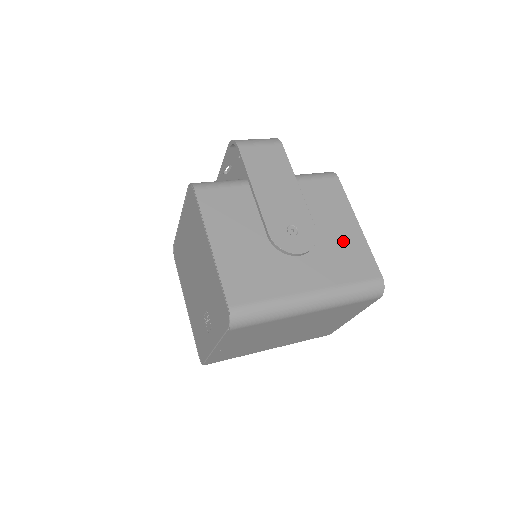
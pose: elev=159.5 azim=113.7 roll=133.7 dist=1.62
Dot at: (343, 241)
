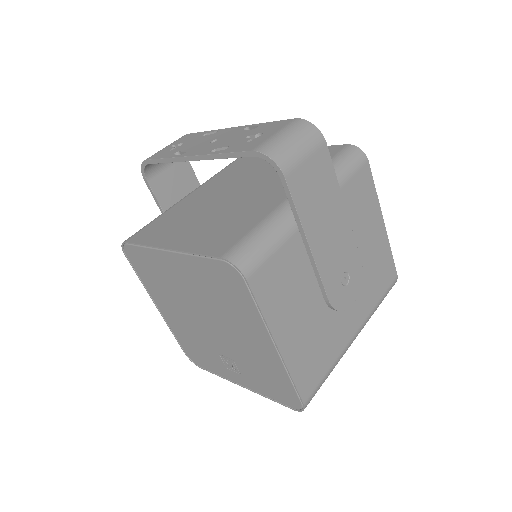
Dot at: (374, 254)
